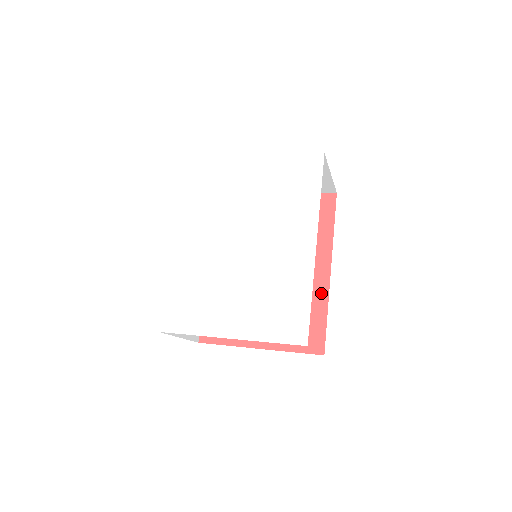
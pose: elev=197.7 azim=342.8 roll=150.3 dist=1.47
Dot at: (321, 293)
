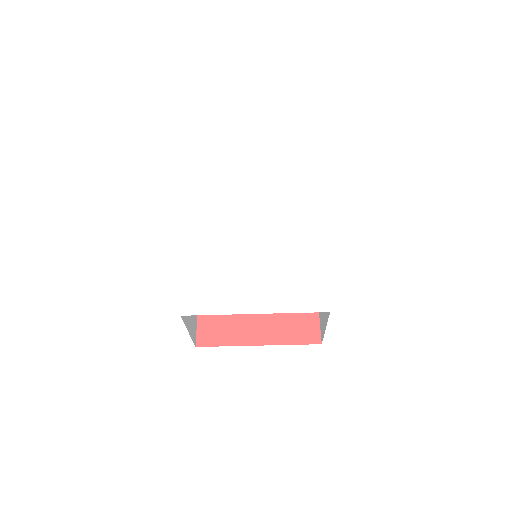
Dot at: occluded
